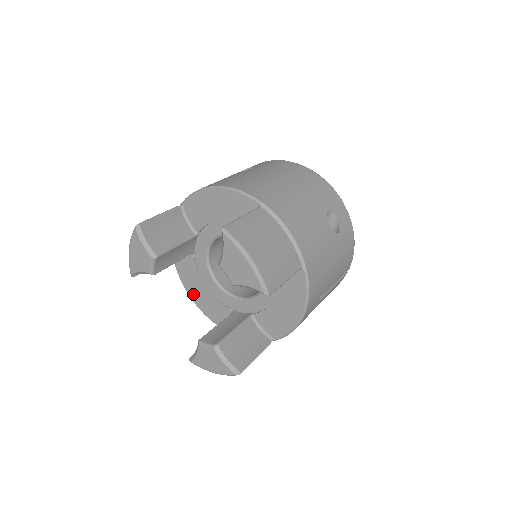
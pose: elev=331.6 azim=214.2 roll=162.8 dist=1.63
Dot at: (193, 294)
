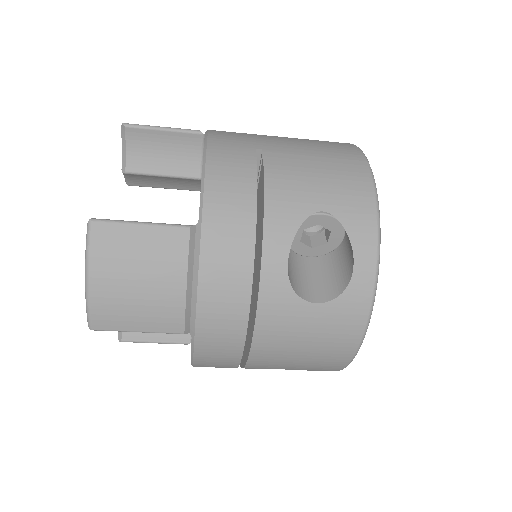
Dot at: occluded
